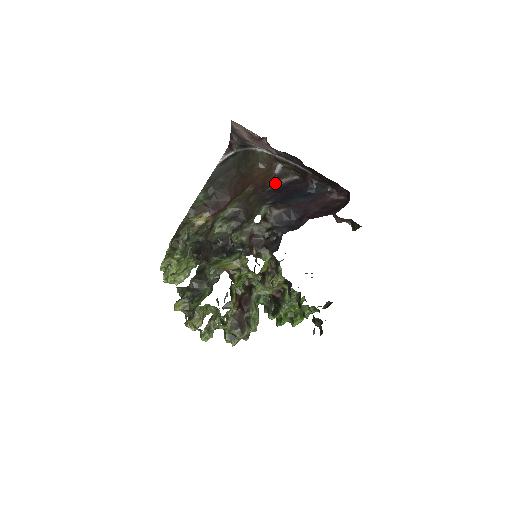
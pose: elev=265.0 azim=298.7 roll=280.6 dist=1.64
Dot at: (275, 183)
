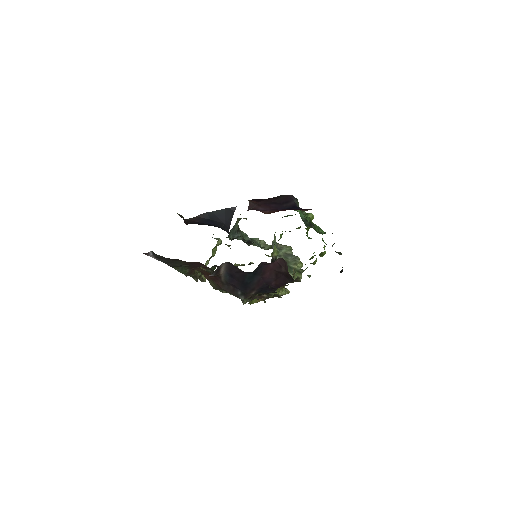
Dot at: (221, 275)
